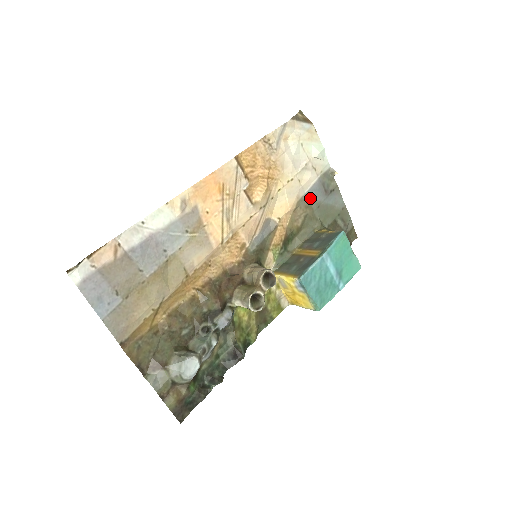
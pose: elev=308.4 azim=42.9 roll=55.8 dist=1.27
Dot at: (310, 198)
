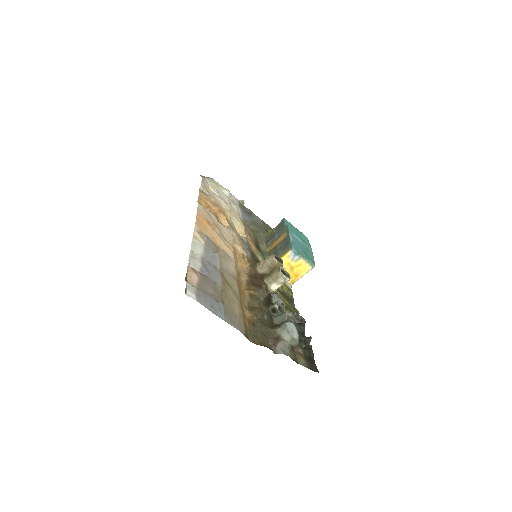
Dot at: (246, 219)
